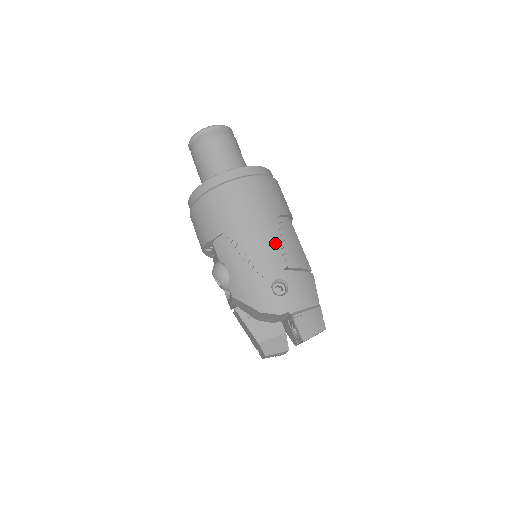
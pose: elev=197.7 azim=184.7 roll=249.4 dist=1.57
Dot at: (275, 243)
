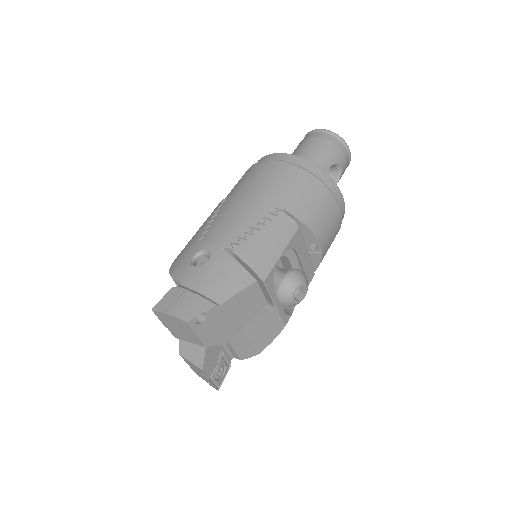
Dot at: (244, 223)
